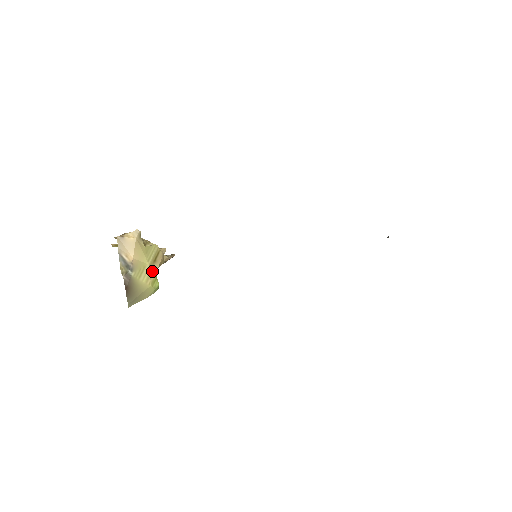
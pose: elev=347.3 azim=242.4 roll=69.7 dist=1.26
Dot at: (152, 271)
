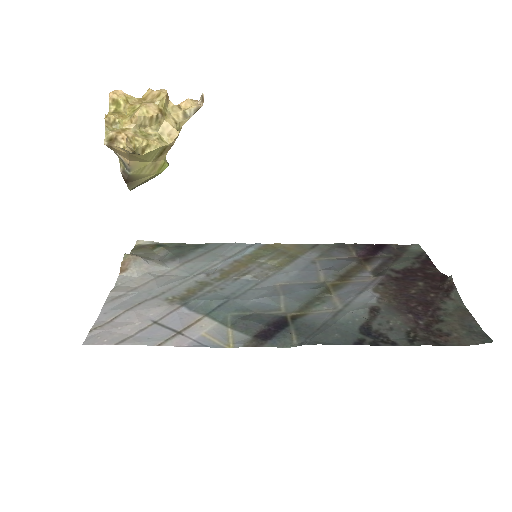
Dot at: (157, 163)
